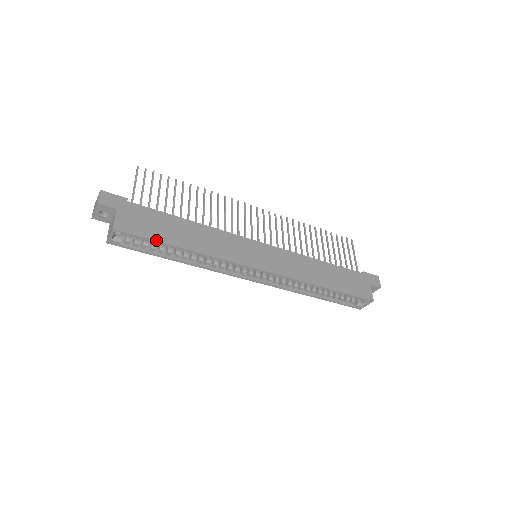
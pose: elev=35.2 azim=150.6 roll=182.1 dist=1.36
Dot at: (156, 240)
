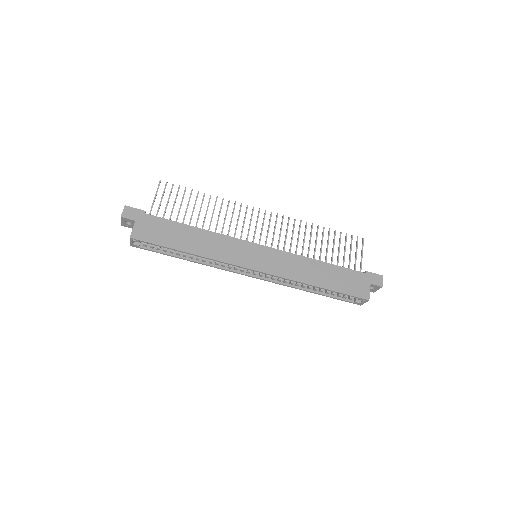
Dot at: (163, 246)
